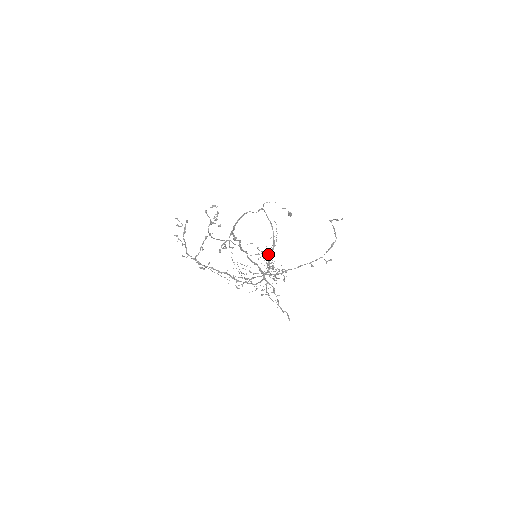
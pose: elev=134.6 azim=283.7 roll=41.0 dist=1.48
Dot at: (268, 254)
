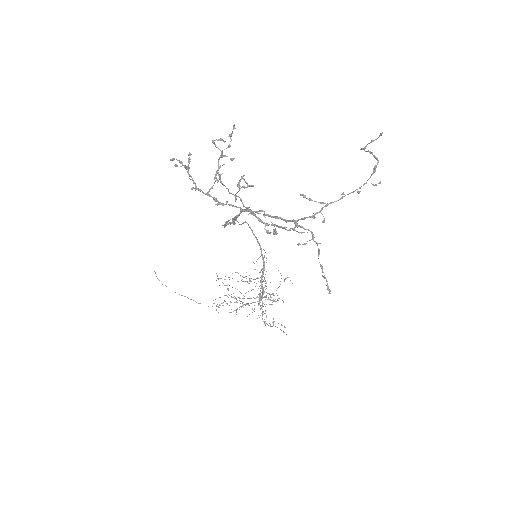
Dot at: occluded
